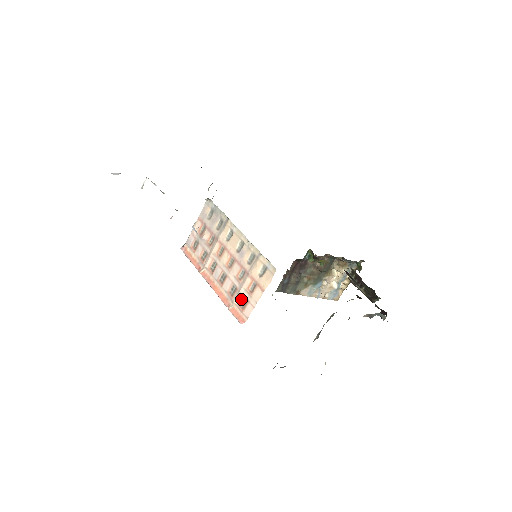
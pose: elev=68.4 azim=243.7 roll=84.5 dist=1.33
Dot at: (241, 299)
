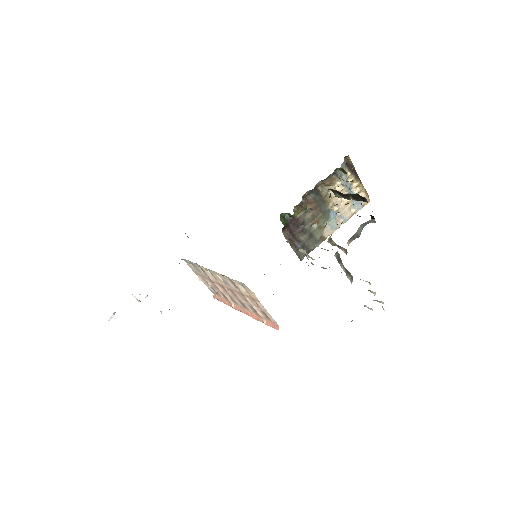
Dot at: (261, 313)
